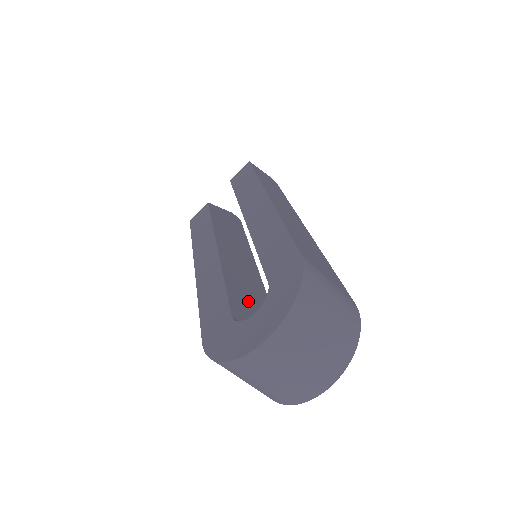
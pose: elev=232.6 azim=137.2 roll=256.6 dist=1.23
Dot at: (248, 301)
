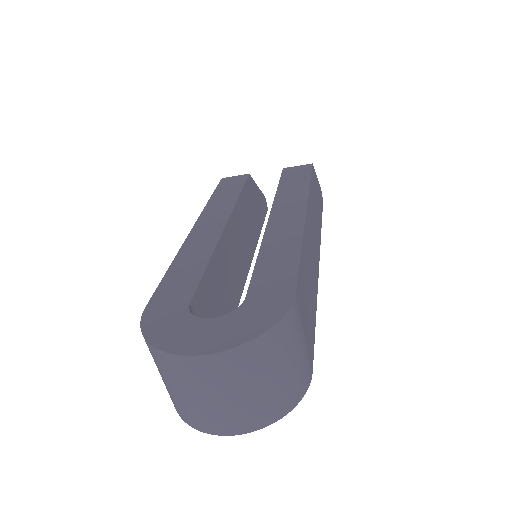
Dot at: (218, 295)
